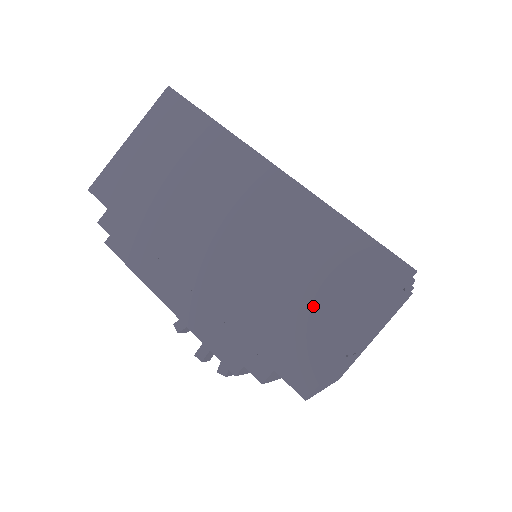
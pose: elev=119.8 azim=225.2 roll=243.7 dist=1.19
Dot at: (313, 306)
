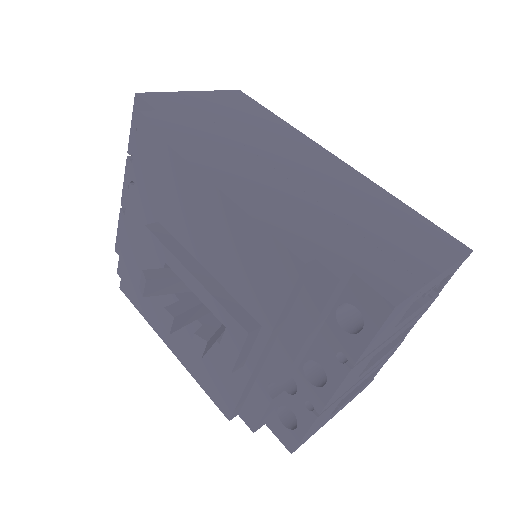
Dot at: (388, 241)
